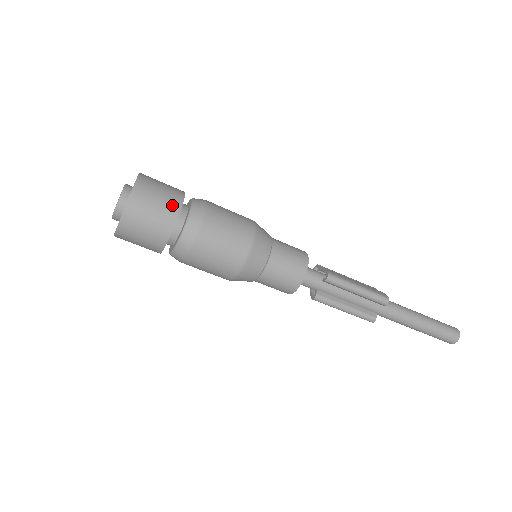
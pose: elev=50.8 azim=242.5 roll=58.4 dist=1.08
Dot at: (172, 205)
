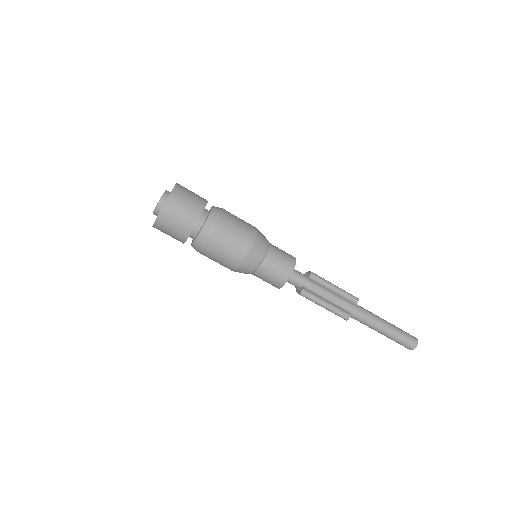
Dot at: (200, 201)
